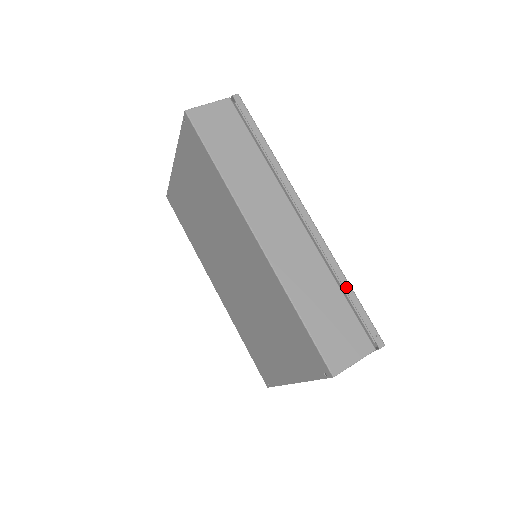
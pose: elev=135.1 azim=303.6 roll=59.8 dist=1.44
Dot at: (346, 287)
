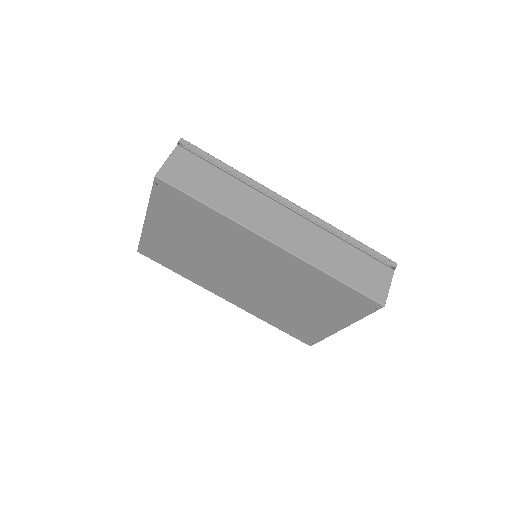
Dot at: (351, 240)
